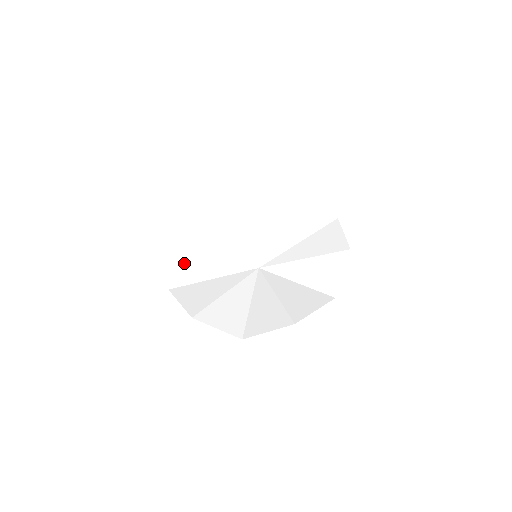
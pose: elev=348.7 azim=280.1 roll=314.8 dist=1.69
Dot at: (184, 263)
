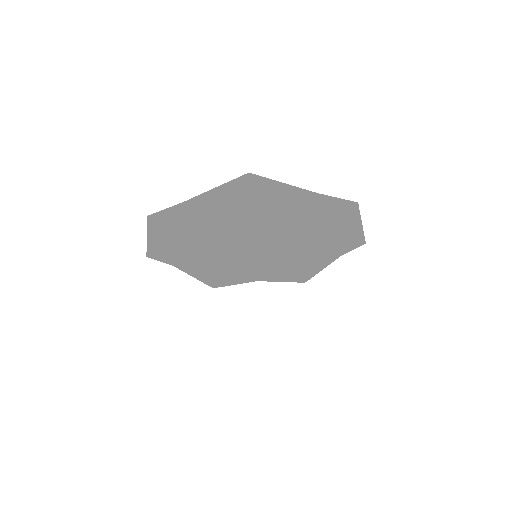
Dot at: occluded
